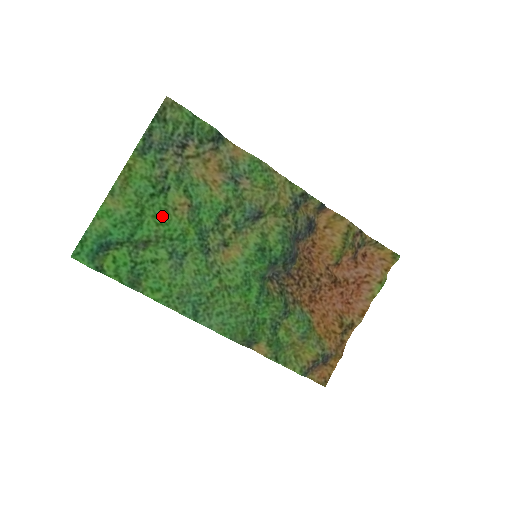
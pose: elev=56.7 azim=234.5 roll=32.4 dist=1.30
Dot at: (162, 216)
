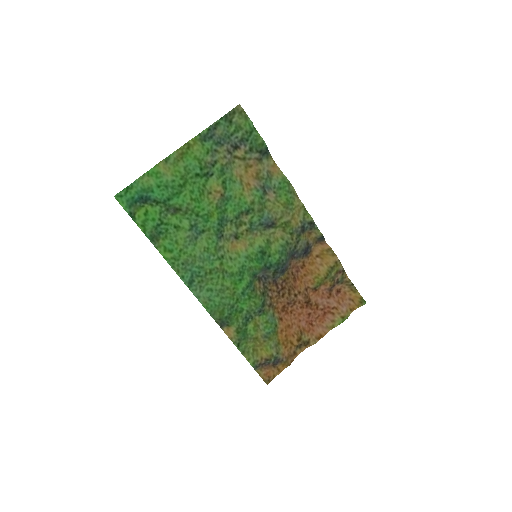
Dot at: (198, 194)
